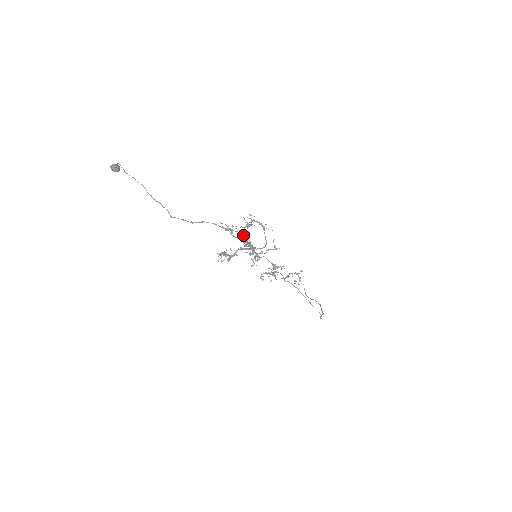
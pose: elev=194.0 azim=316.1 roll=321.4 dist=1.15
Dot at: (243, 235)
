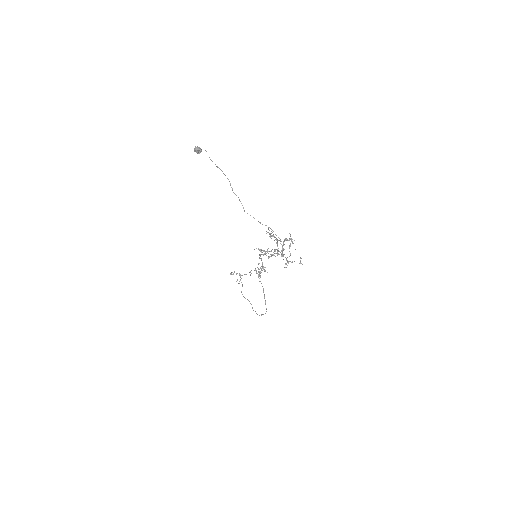
Dot at: (283, 245)
